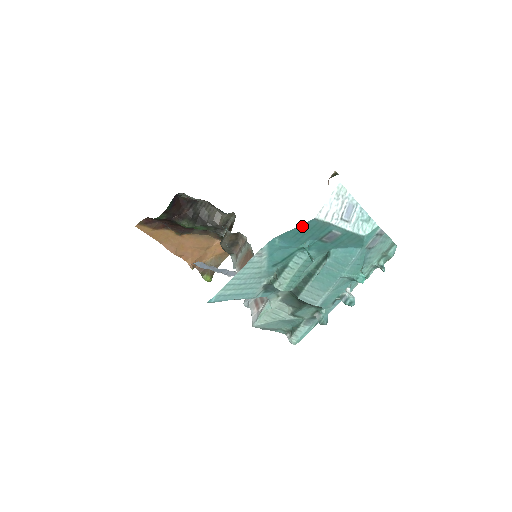
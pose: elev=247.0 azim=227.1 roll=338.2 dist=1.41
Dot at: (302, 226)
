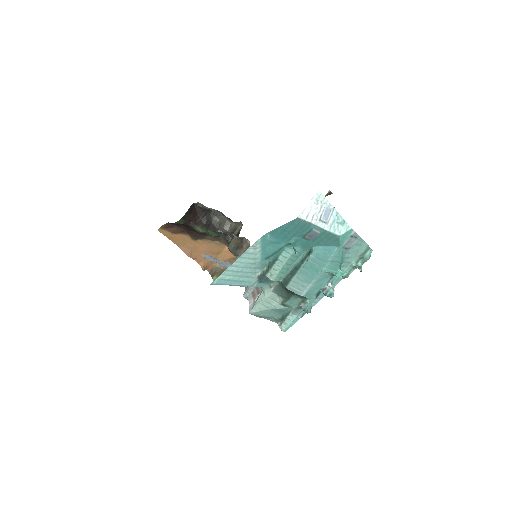
Dot at: (288, 224)
